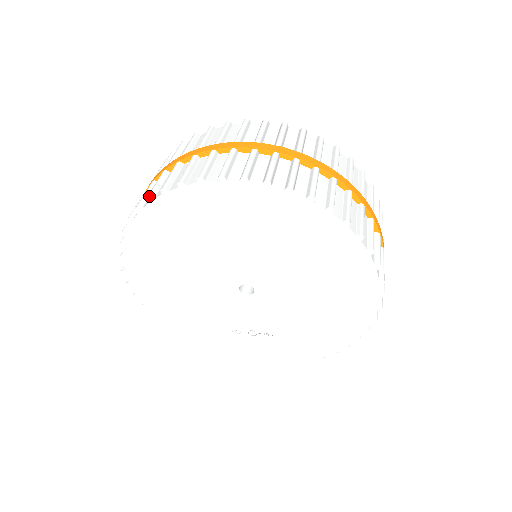
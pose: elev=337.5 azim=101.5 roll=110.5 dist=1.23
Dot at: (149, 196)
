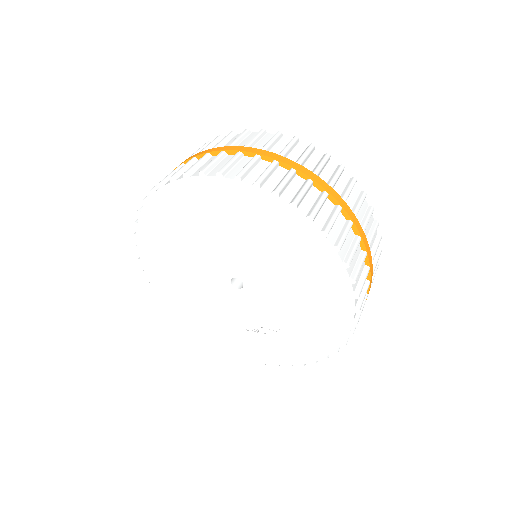
Dot at: (137, 210)
